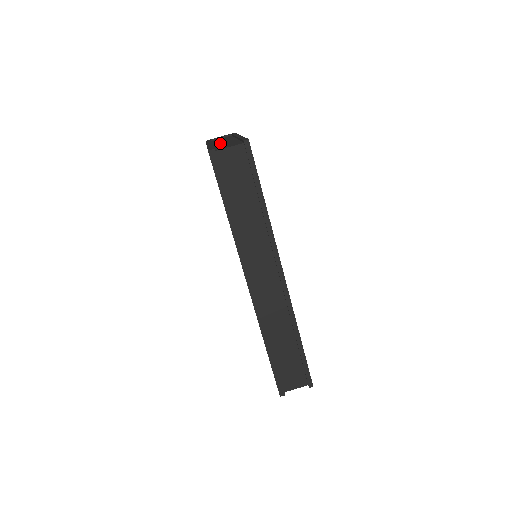
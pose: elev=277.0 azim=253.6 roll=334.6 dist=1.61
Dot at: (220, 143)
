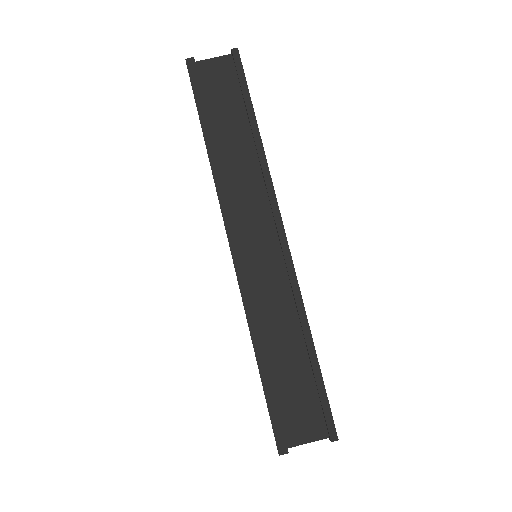
Dot at: occluded
